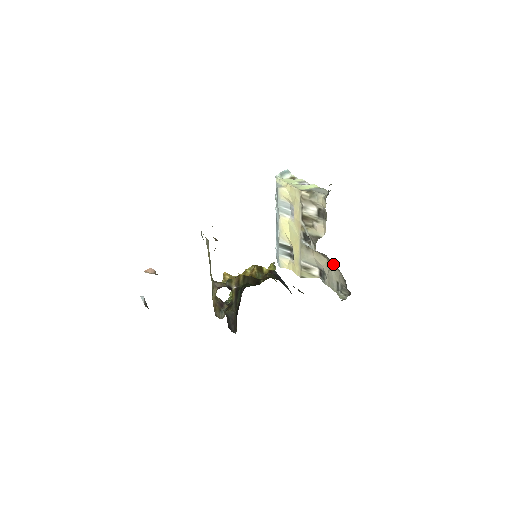
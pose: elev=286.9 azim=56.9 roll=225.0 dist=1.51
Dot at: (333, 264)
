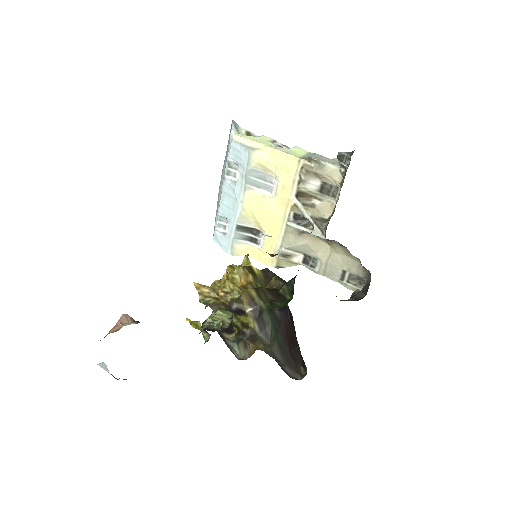
Dot at: (347, 252)
